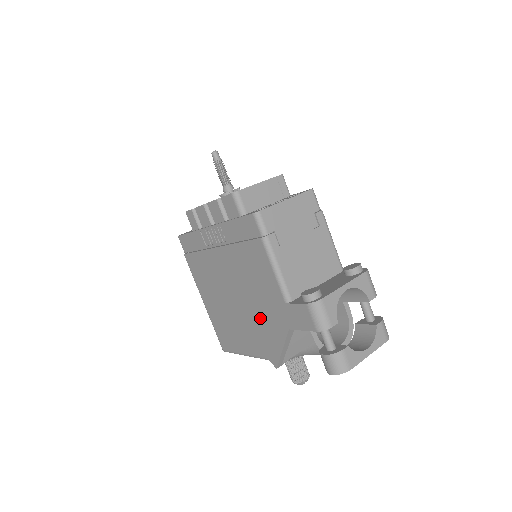
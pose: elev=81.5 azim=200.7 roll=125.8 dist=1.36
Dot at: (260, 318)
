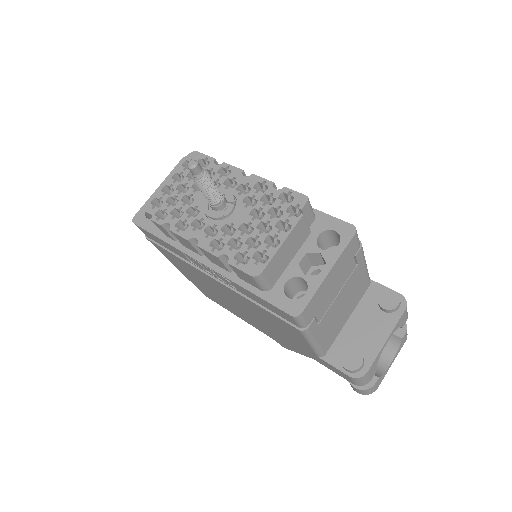
Dot at: (273, 332)
